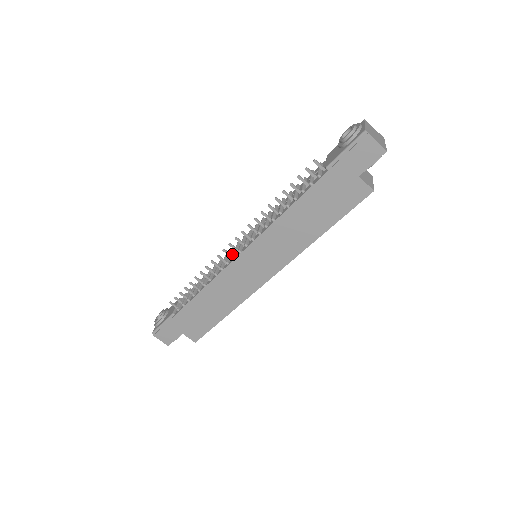
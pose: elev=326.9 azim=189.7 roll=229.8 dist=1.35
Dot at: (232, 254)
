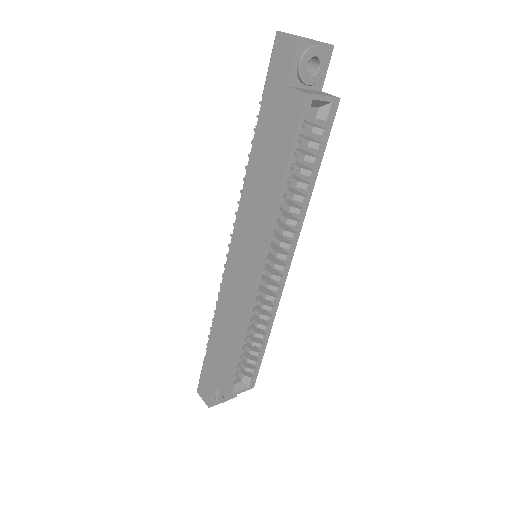
Dot at: occluded
